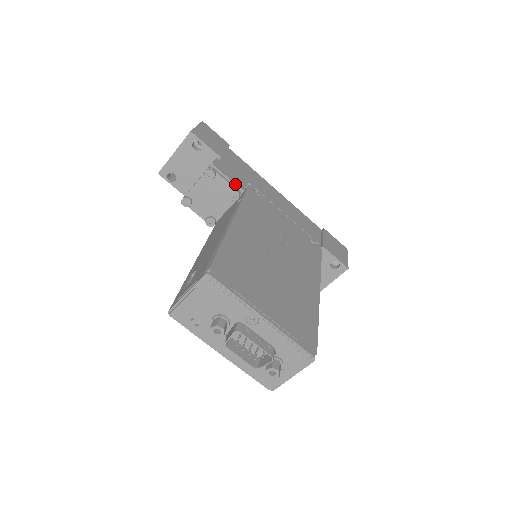
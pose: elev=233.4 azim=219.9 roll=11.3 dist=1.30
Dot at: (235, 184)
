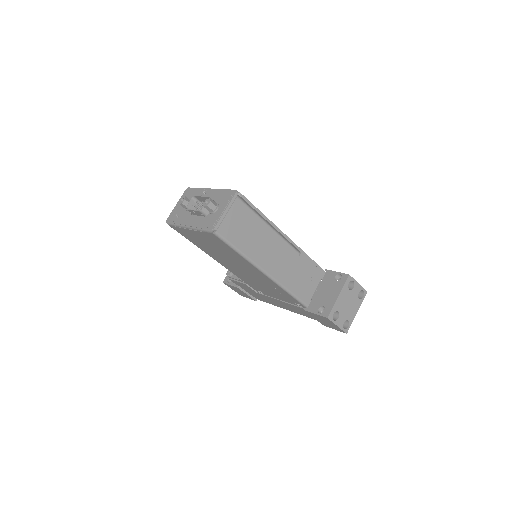
Dot at: occluded
